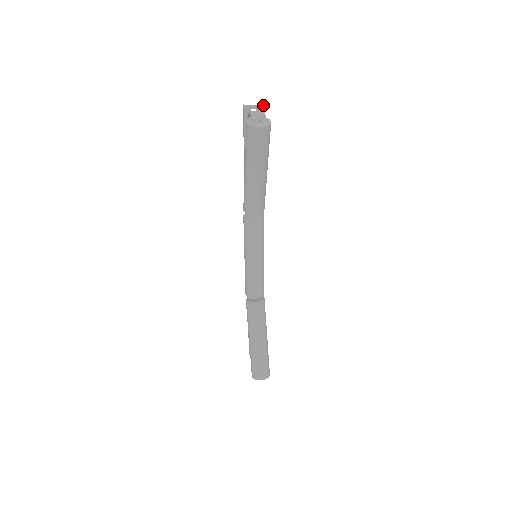
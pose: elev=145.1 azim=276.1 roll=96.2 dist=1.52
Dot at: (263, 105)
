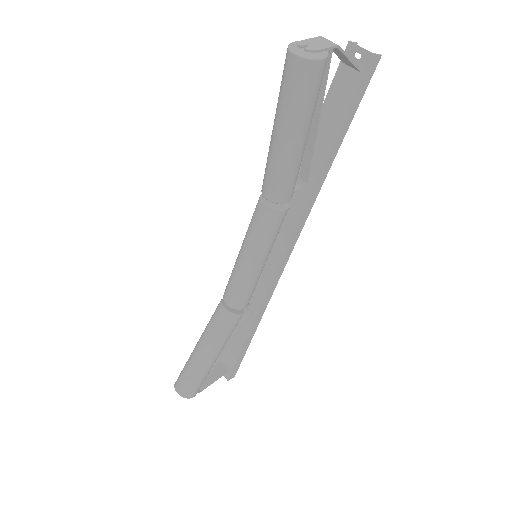
Dot at: (373, 53)
